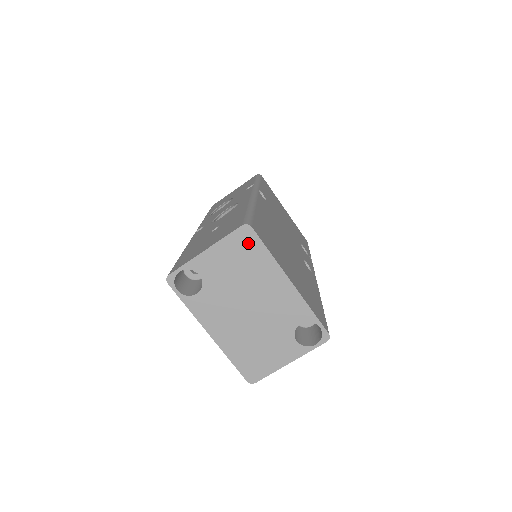
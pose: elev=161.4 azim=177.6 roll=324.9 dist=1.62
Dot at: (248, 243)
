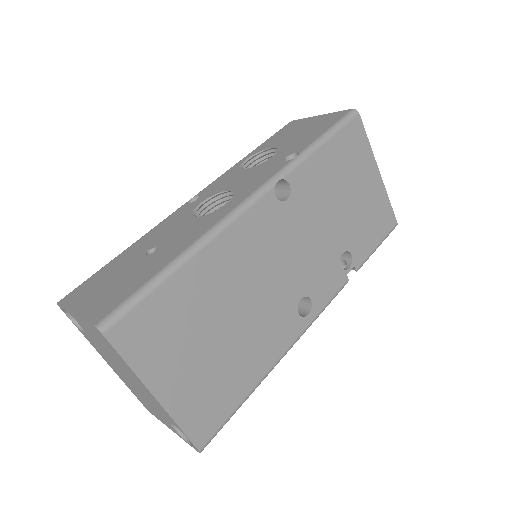
Dot at: (106, 342)
